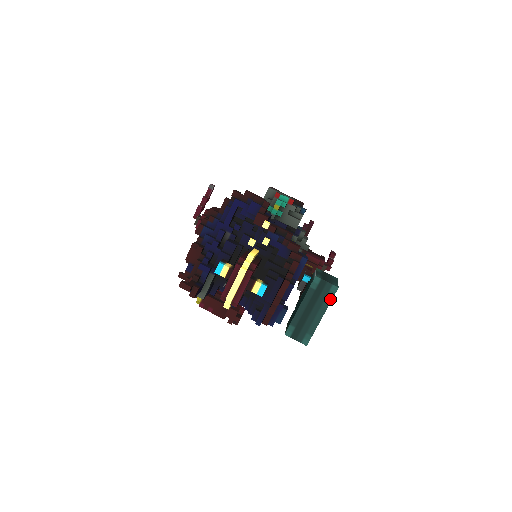
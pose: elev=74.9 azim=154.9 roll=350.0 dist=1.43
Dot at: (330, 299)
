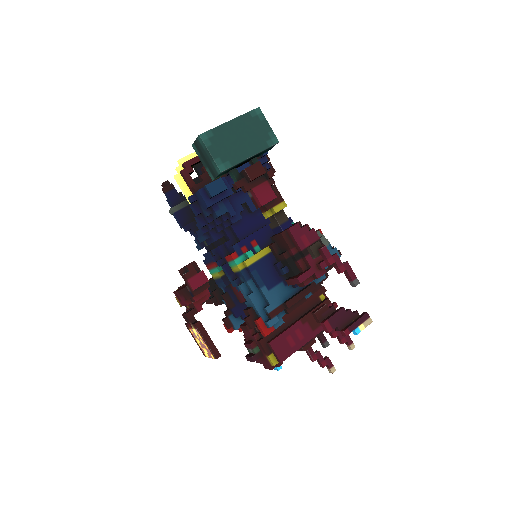
Dot at: (247, 113)
